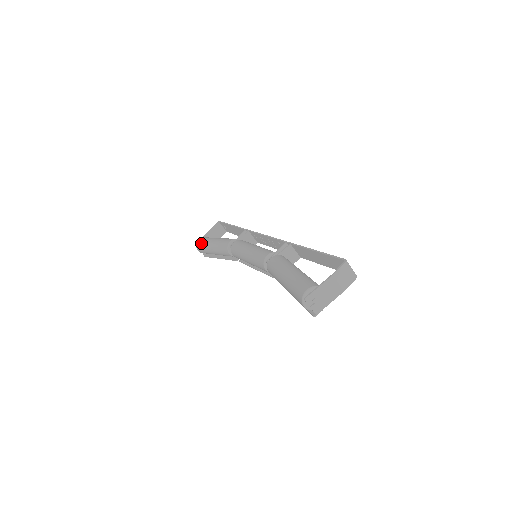
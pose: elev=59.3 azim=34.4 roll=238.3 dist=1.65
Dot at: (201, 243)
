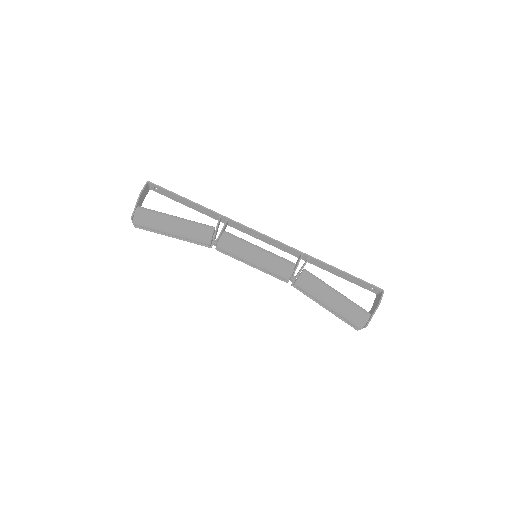
Dot at: (148, 221)
